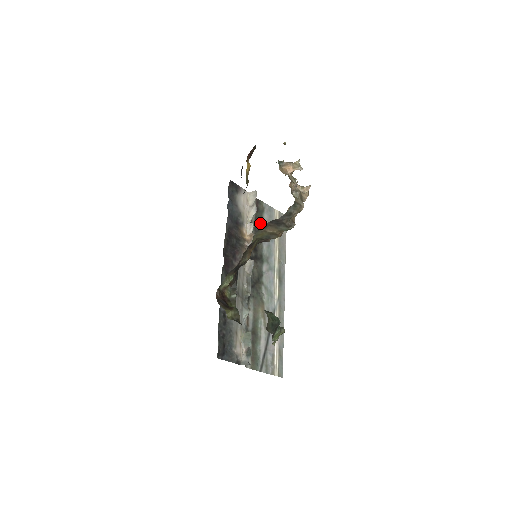
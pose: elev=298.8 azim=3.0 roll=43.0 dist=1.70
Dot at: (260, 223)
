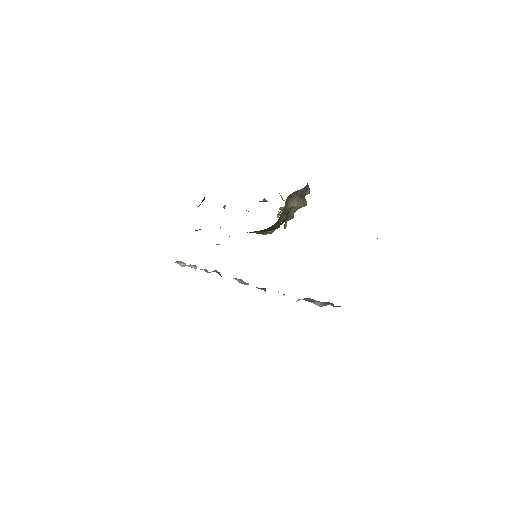
Dot at: occluded
